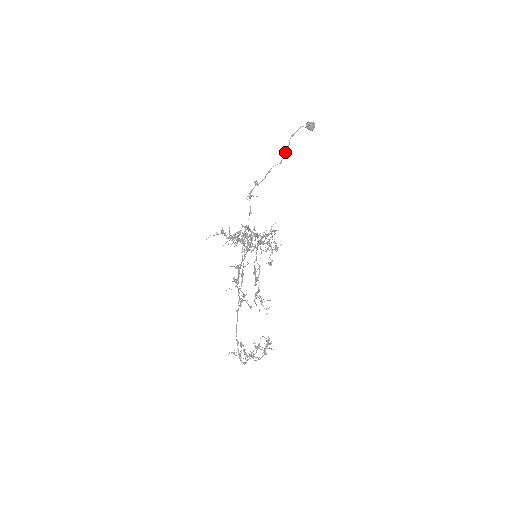
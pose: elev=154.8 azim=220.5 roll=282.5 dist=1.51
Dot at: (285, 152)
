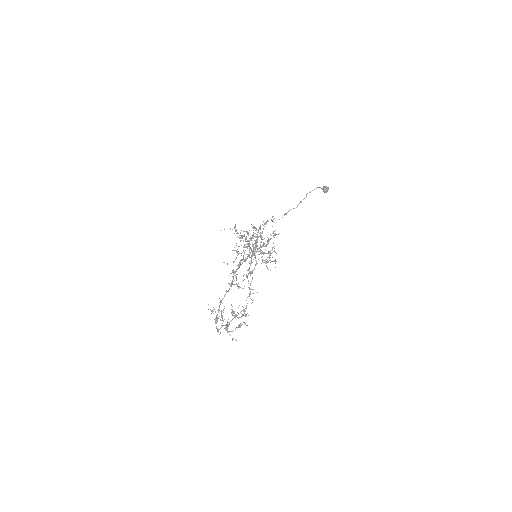
Dot at: (301, 201)
